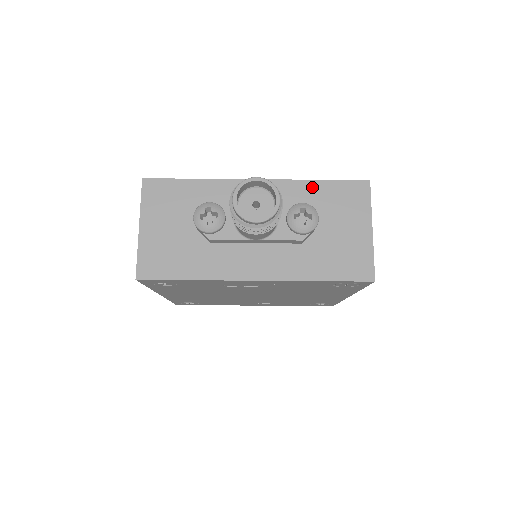
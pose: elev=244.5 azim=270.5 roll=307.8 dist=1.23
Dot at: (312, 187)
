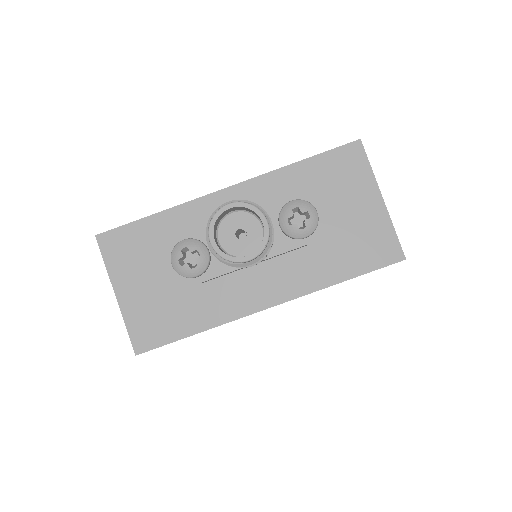
Dot at: (295, 173)
